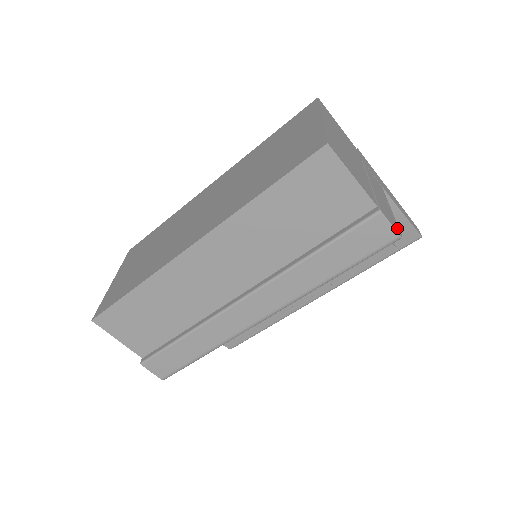
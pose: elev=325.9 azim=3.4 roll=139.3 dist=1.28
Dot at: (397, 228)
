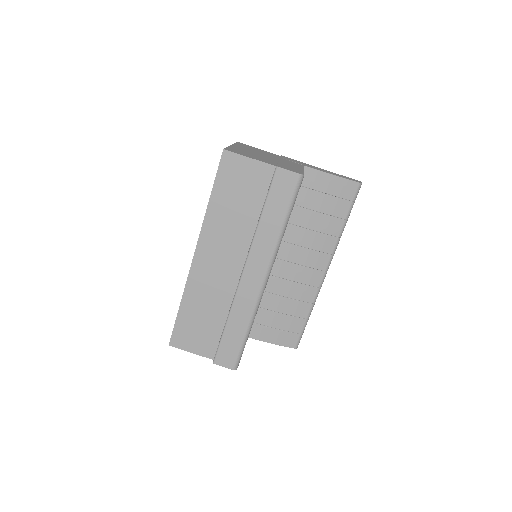
Dot at: (300, 172)
